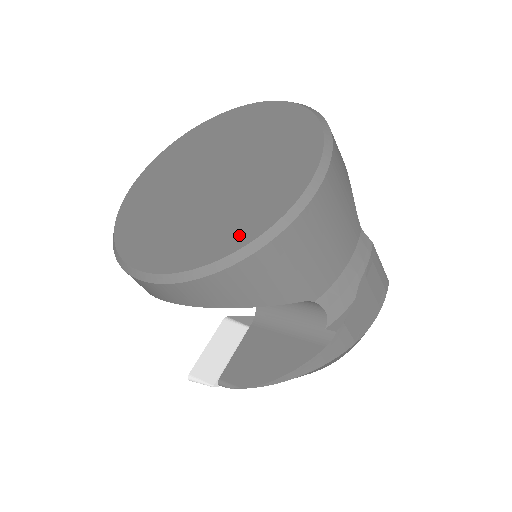
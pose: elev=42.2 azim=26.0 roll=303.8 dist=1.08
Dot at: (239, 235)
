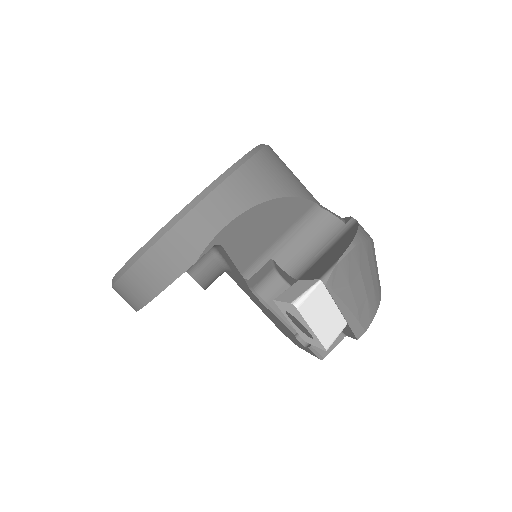
Dot at: occluded
